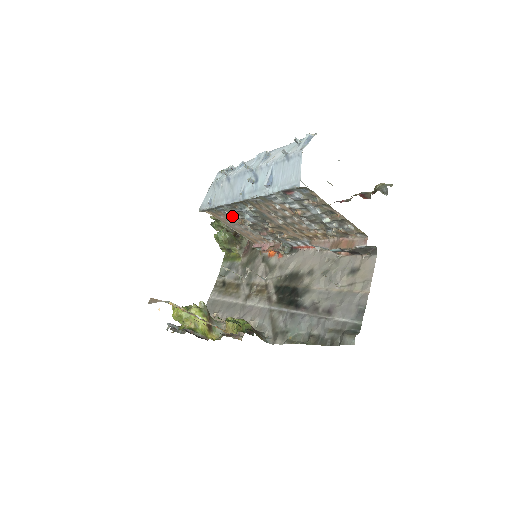
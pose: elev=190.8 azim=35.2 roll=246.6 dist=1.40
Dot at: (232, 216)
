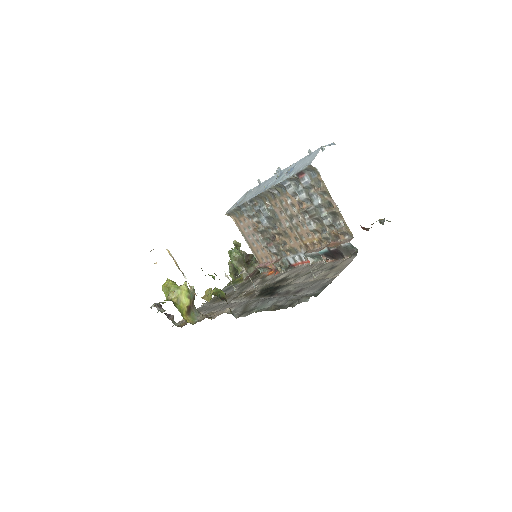
Dot at: (250, 221)
